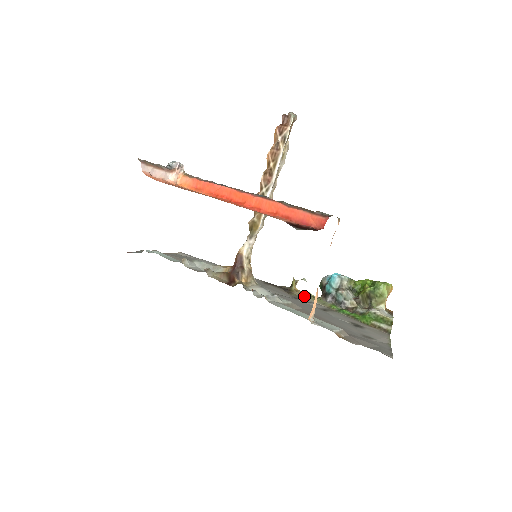
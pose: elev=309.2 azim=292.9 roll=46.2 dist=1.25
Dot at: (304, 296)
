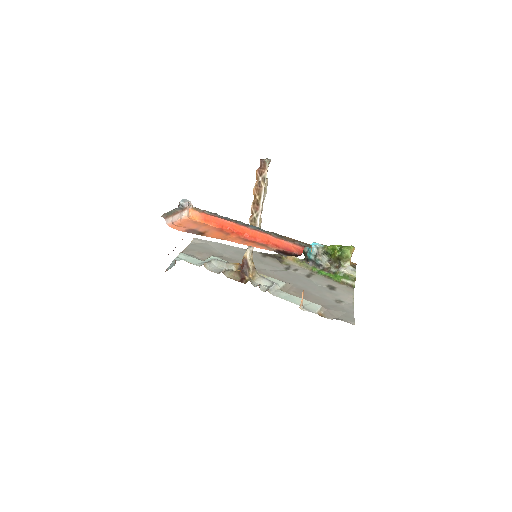
Dot at: (292, 262)
